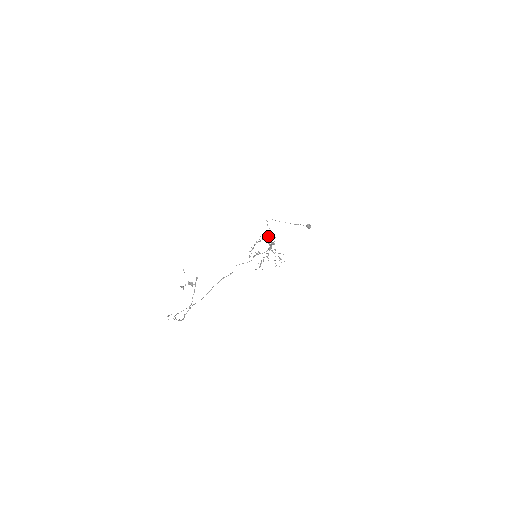
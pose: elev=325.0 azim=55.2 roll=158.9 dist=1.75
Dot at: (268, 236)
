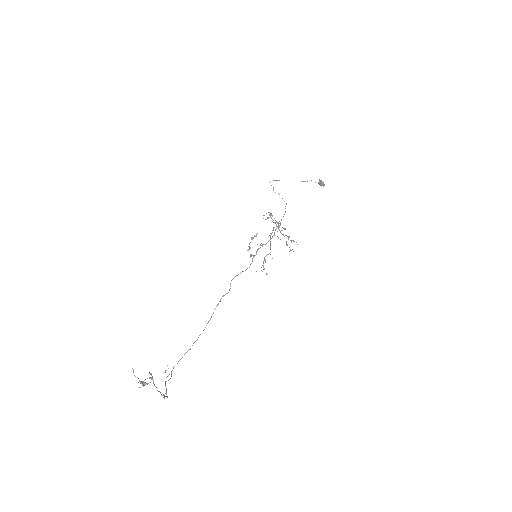
Dot at: (271, 215)
